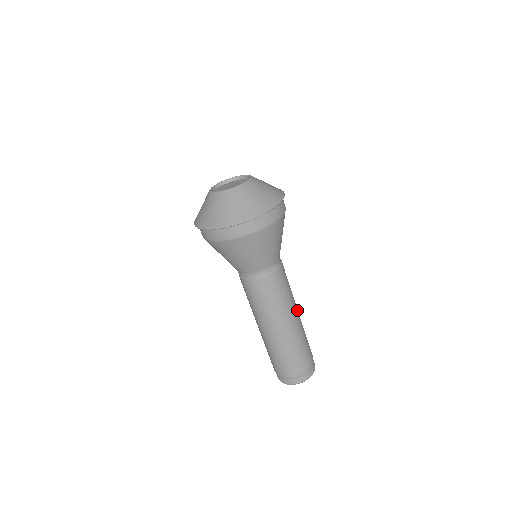
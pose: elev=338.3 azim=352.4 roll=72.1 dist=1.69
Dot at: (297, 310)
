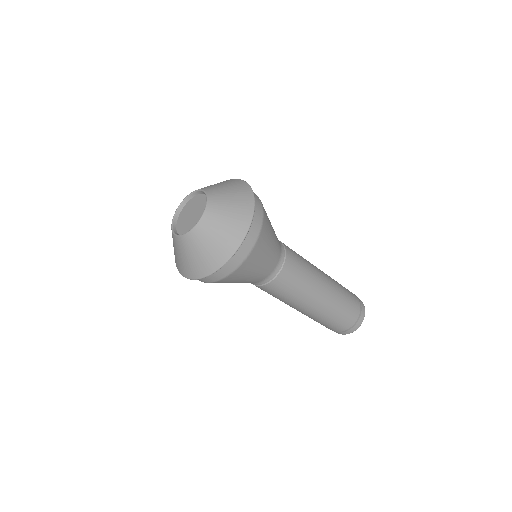
Dot at: (322, 292)
